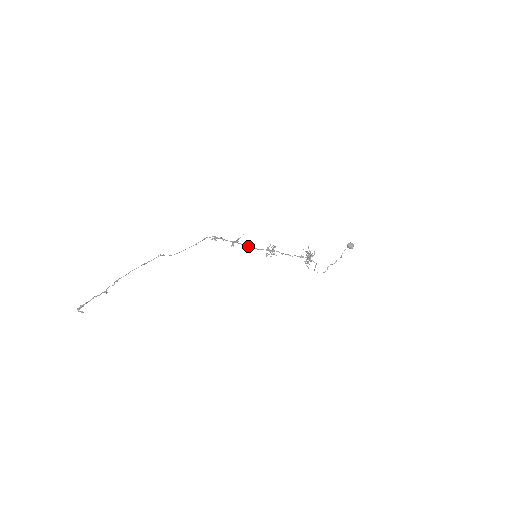
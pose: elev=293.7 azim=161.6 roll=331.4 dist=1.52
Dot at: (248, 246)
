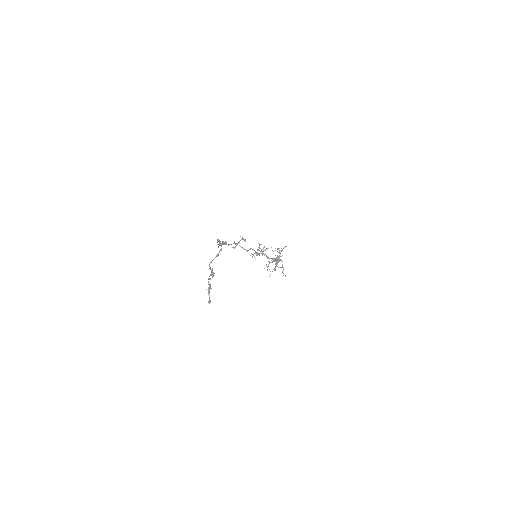
Dot at: (245, 249)
